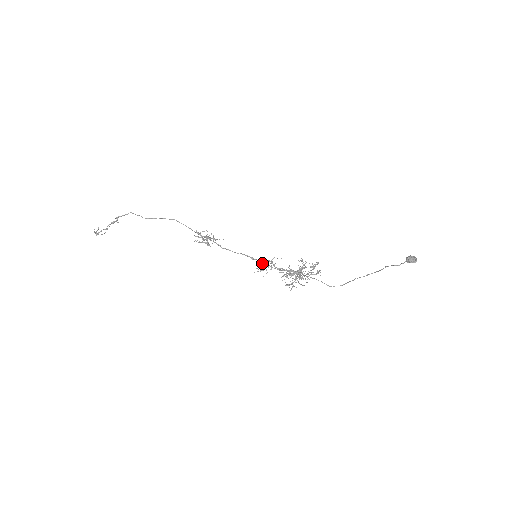
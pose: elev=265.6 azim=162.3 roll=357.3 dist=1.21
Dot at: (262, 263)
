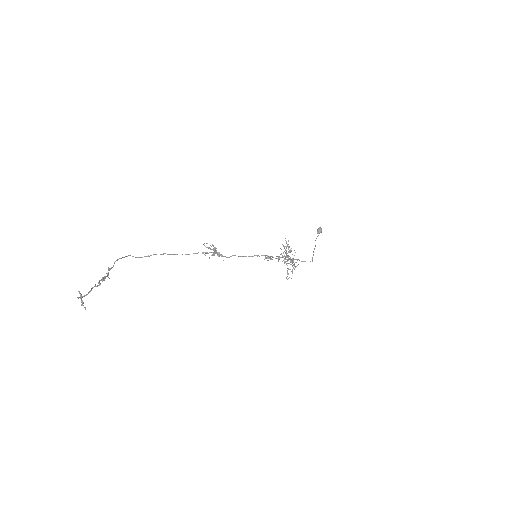
Dot at: (265, 255)
